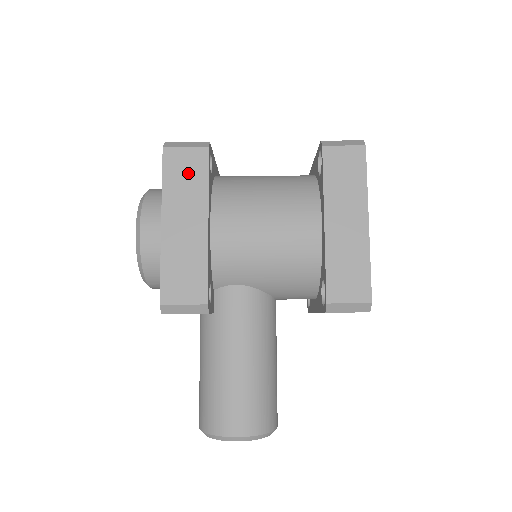
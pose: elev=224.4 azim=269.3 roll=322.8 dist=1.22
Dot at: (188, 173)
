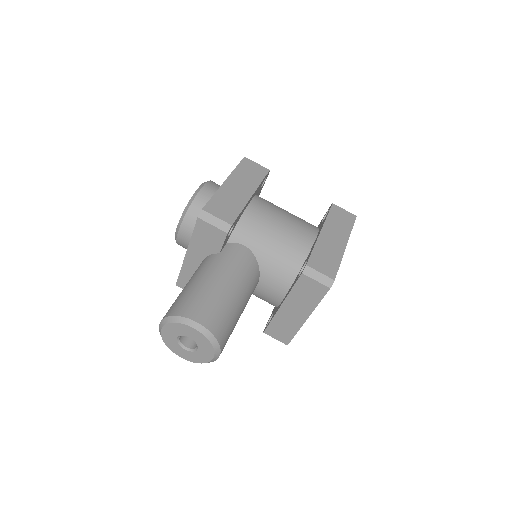
Dot at: (253, 172)
